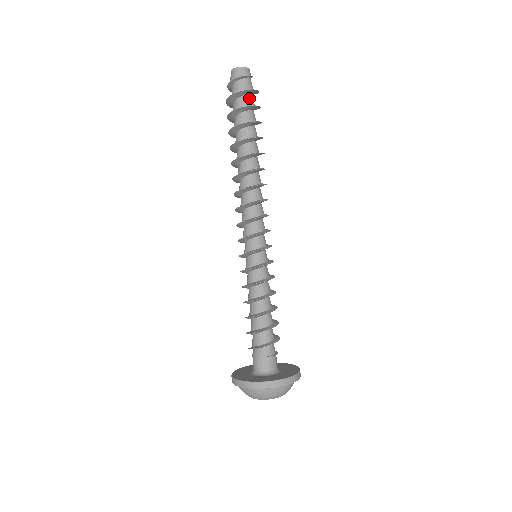
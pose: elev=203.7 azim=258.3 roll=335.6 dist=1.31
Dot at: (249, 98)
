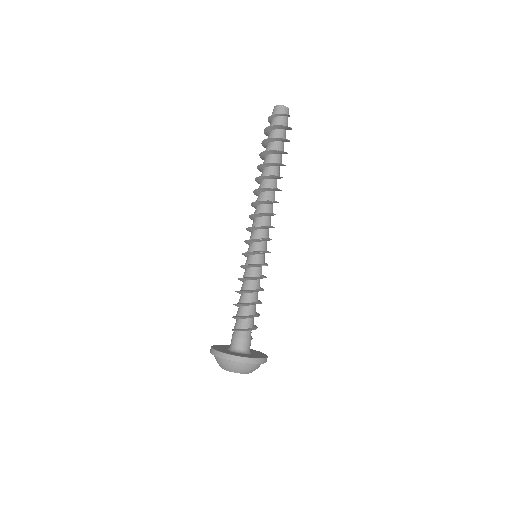
Dot at: (285, 133)
